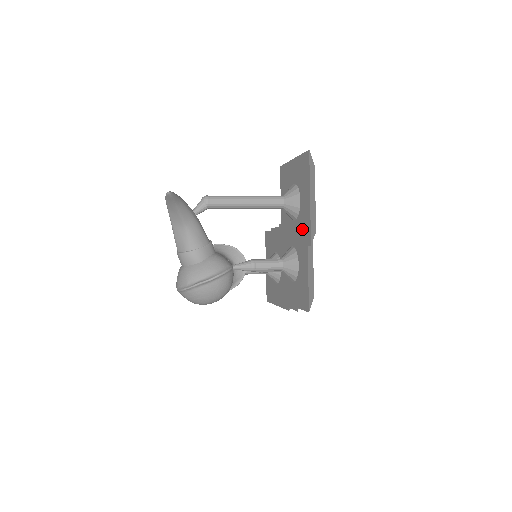
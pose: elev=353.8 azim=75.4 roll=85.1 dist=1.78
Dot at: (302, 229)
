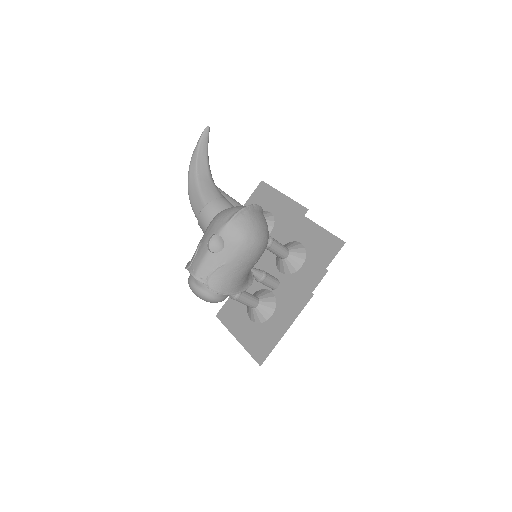
Dot at: (287, 219)
